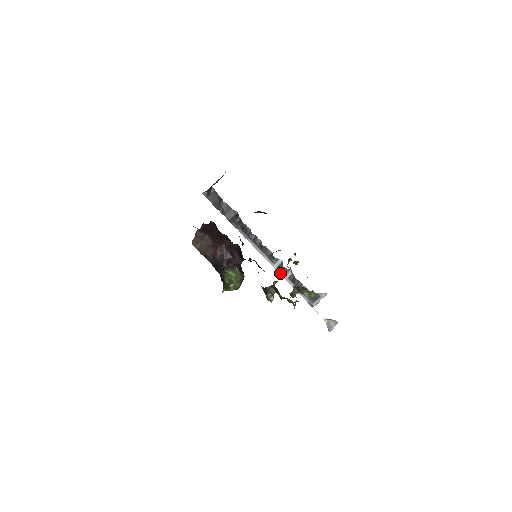
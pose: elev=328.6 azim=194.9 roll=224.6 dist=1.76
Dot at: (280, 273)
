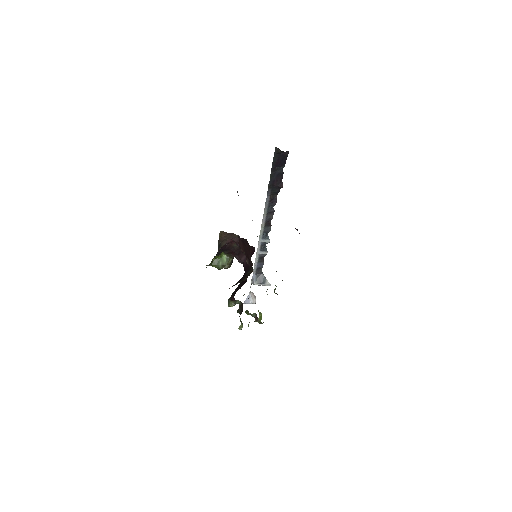
Dot at: (258, 247)
